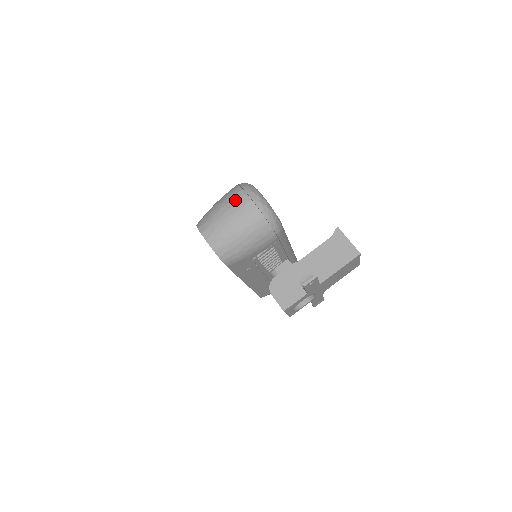
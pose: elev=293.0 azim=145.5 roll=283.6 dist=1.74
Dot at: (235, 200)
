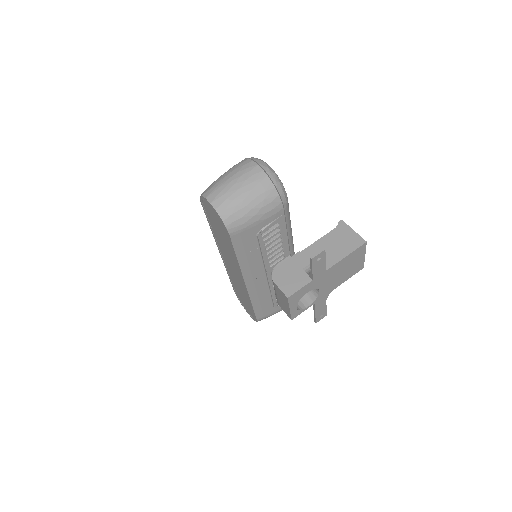
Dot at: (242, 166)
